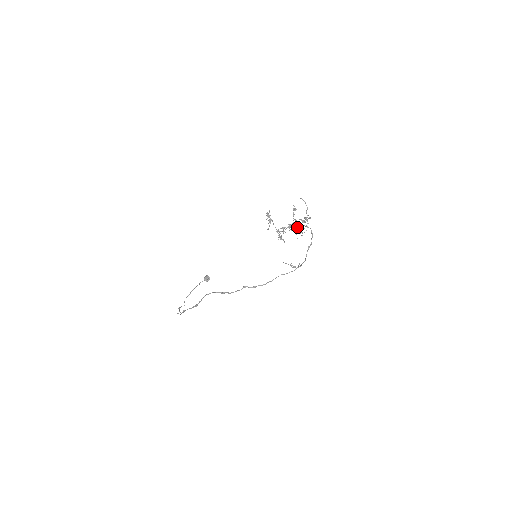
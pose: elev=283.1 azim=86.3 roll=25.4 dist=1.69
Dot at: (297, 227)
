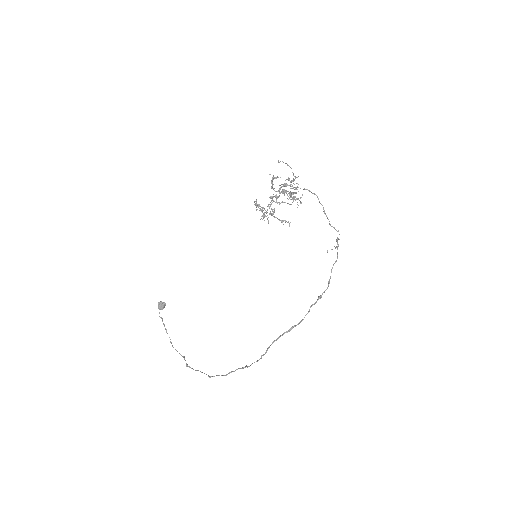
Dot at: (284, 195)
